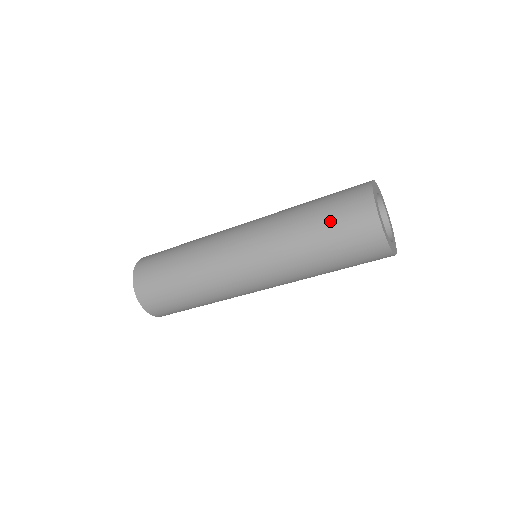
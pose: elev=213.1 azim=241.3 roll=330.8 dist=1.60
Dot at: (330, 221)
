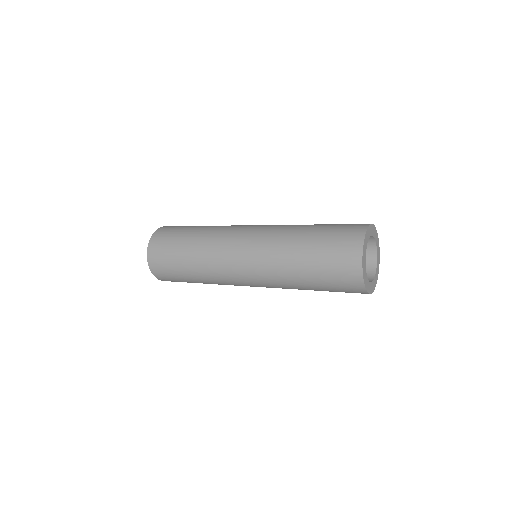
Dot at: (324, 282)
